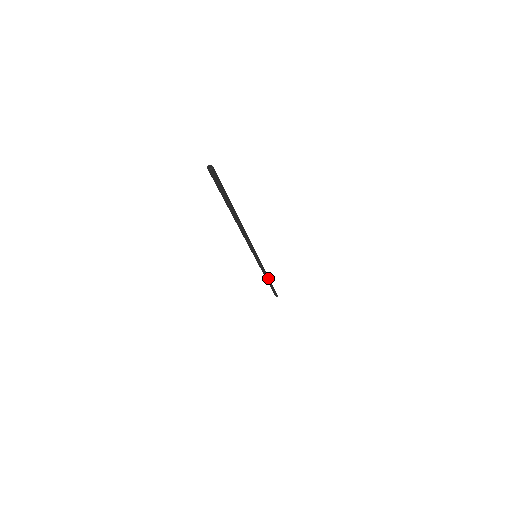
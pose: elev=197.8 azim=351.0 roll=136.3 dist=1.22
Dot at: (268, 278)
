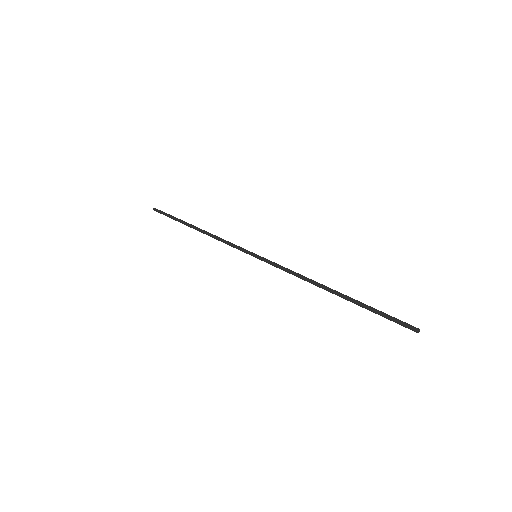
Dot at: (204, 231)
